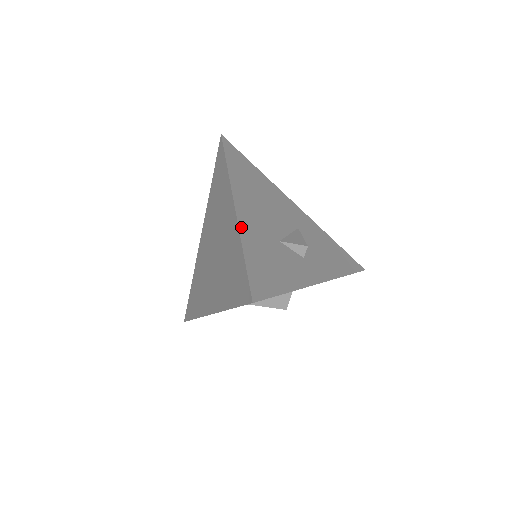
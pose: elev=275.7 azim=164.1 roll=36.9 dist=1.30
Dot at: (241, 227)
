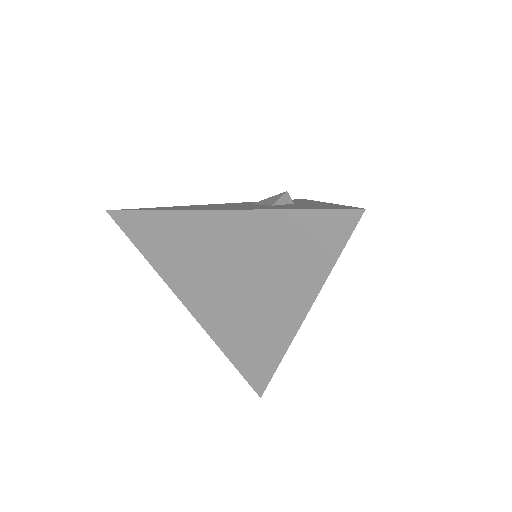
Dot at: (253, 209)
